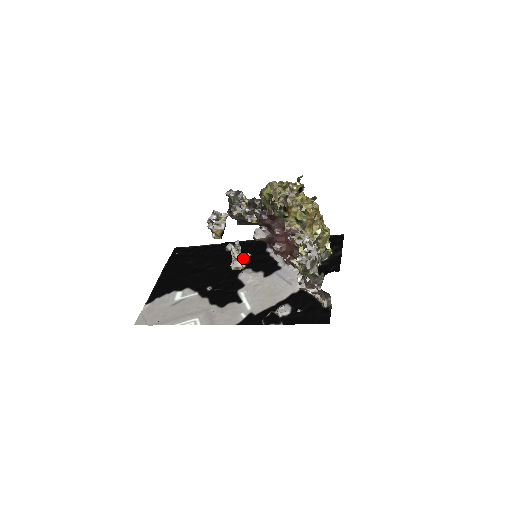
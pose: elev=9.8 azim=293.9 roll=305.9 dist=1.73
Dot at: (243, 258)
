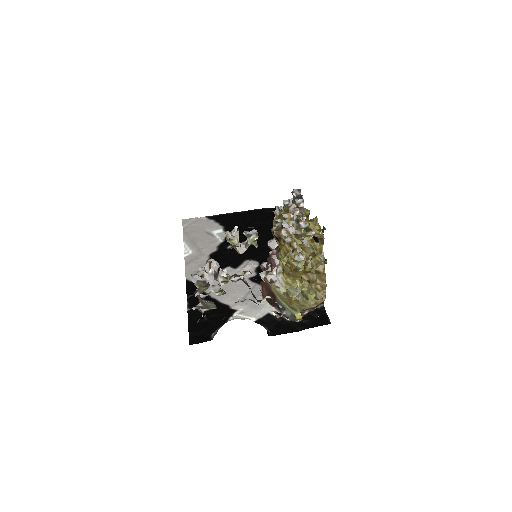
Dot at: (229, 241)
